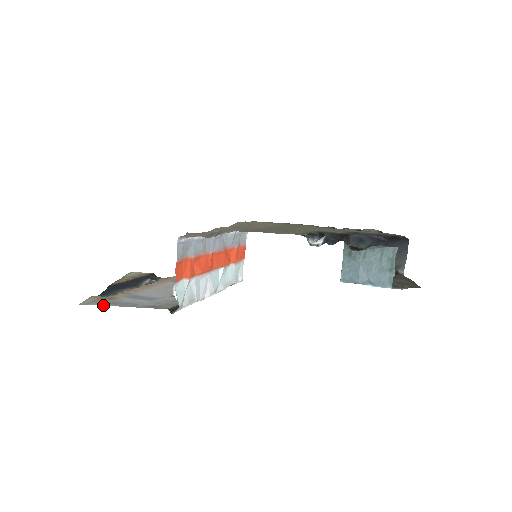
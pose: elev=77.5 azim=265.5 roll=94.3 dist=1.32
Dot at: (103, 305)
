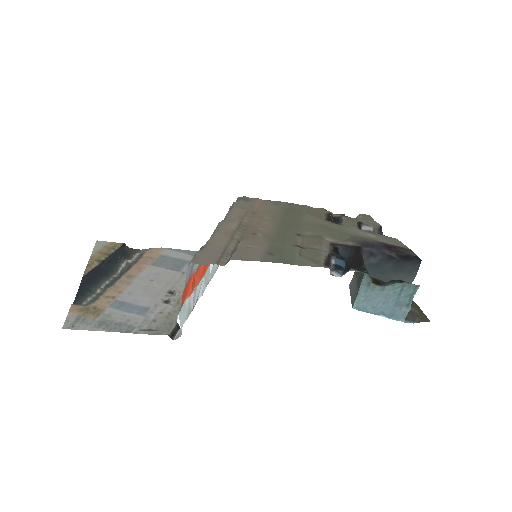
Dot at: (92, 330)
